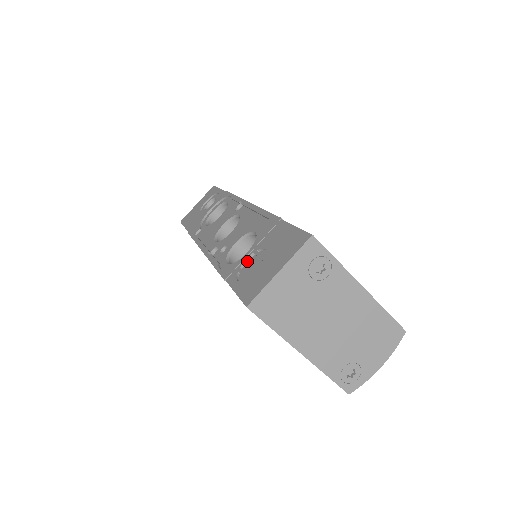
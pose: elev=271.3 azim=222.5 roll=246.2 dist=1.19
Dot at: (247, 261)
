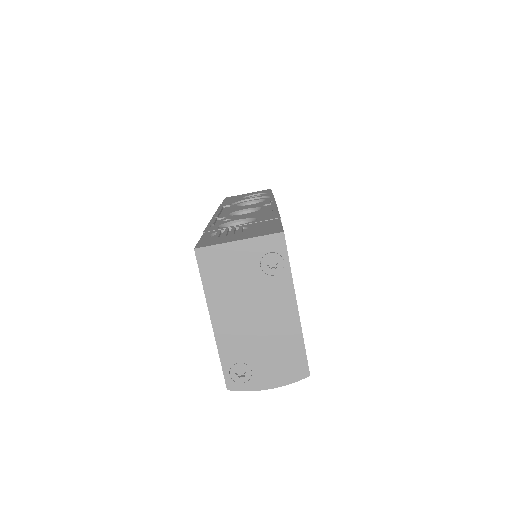
Dot at: (230, 230)
